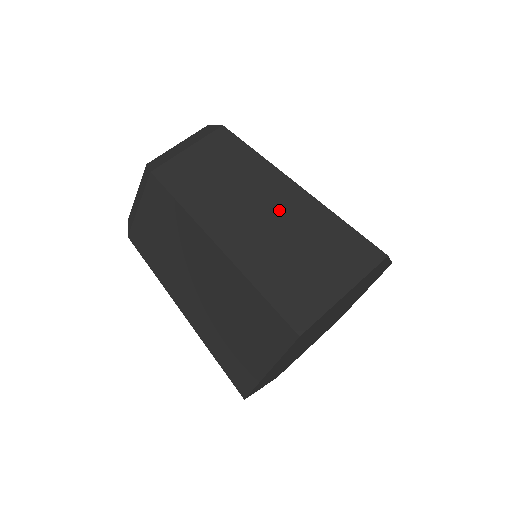
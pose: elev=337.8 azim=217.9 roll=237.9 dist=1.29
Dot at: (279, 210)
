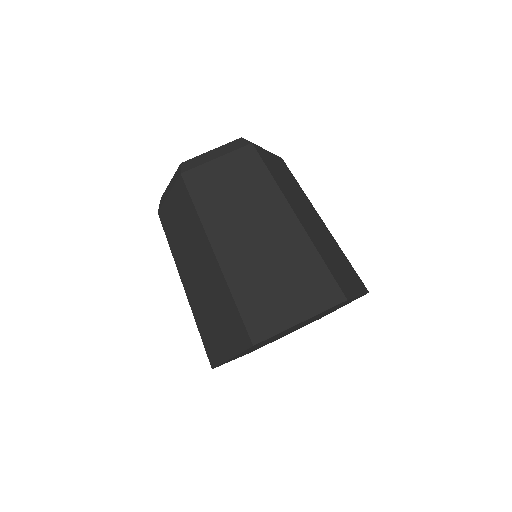
Dot at: (320, 226)
